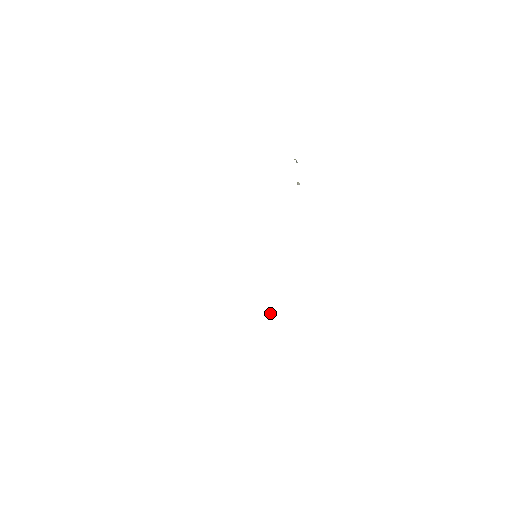
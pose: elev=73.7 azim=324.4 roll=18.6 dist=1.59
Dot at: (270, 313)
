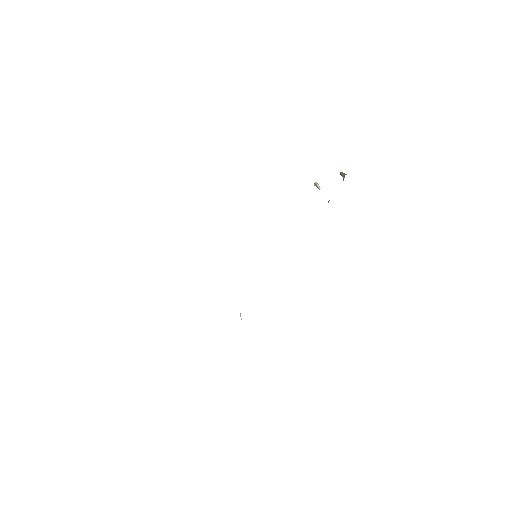
Dot at: occluded
